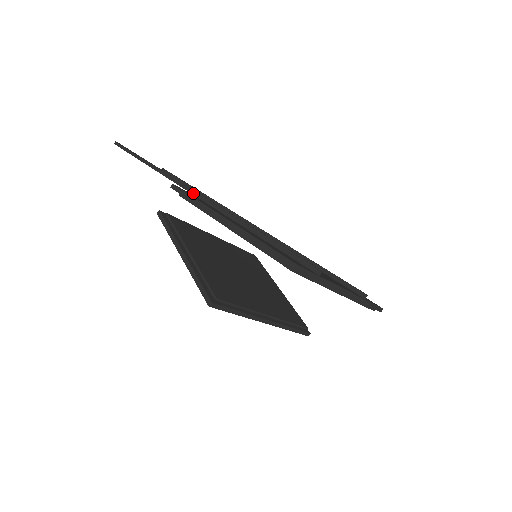
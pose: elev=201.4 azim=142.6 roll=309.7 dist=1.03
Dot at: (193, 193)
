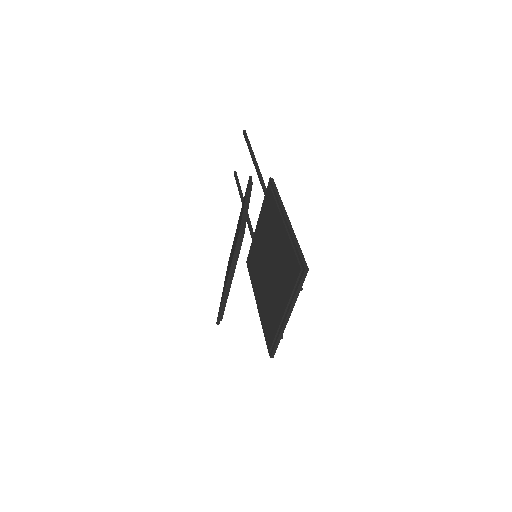
Dot at: occluded
